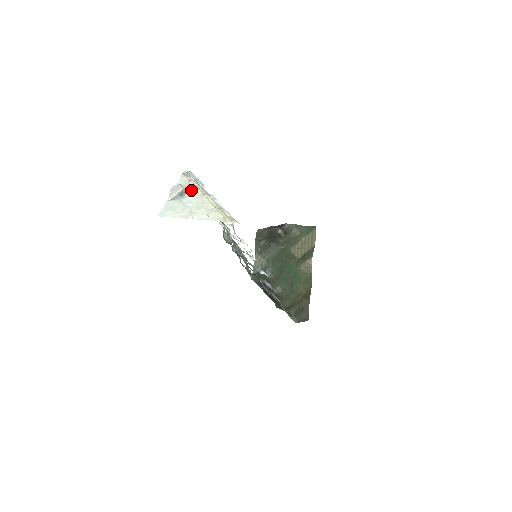
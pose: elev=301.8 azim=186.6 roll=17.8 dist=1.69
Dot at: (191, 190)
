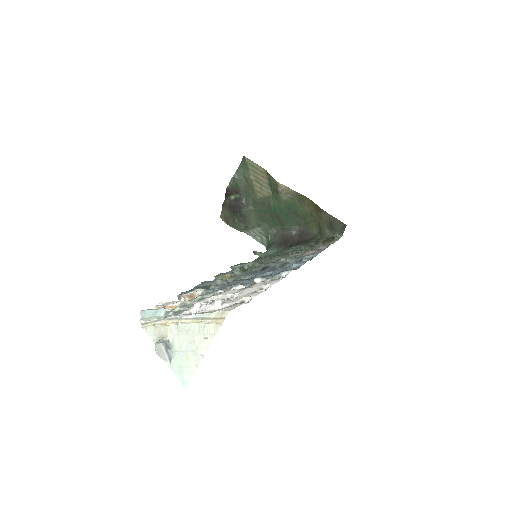
Dot at: (166, 332)
